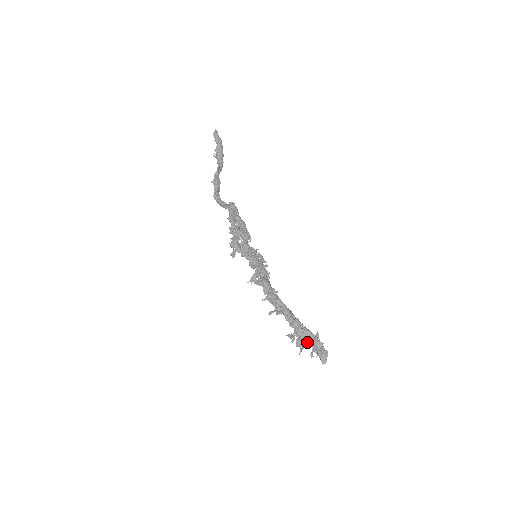
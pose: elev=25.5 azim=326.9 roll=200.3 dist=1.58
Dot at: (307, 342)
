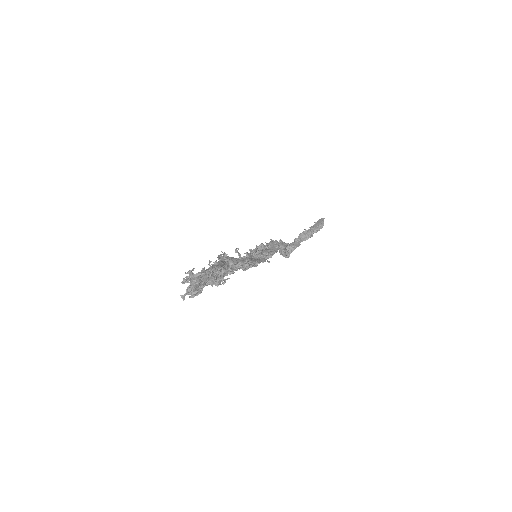
Dot at: (197, 277)
